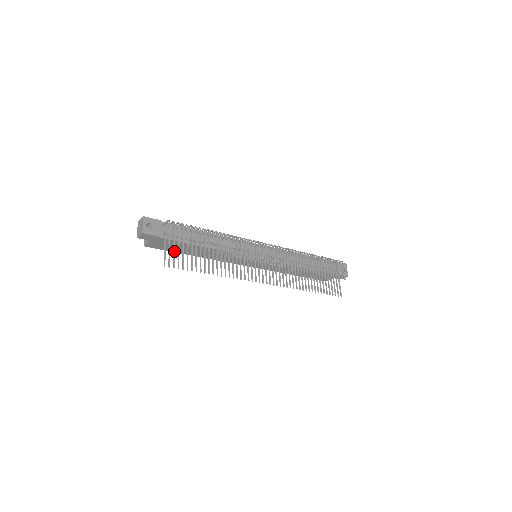
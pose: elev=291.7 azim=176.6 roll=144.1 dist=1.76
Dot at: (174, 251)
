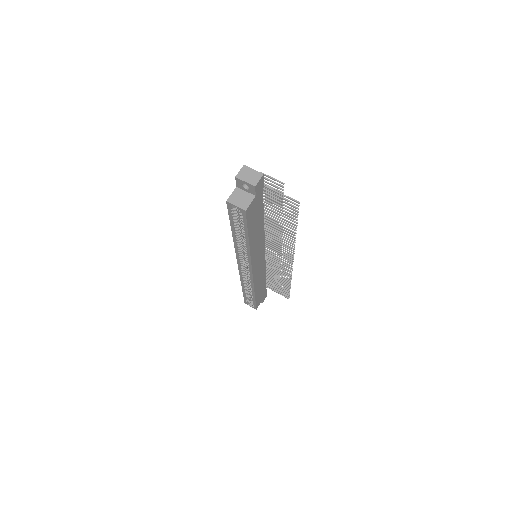
Dot at: occluded
